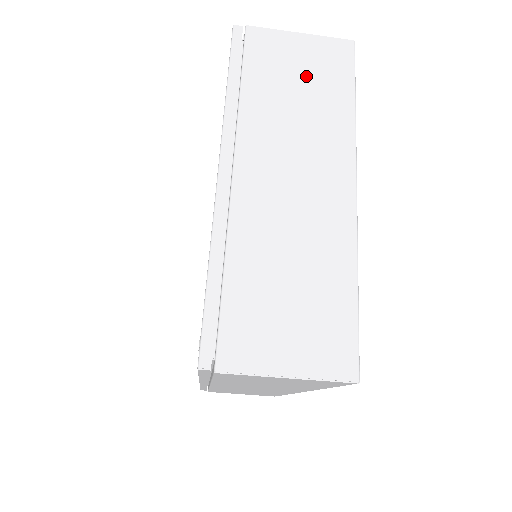
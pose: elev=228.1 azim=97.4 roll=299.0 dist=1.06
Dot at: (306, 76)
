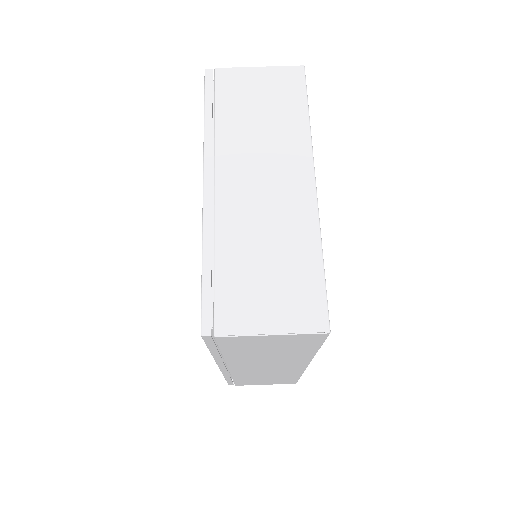
Dot at: (267, 100)
